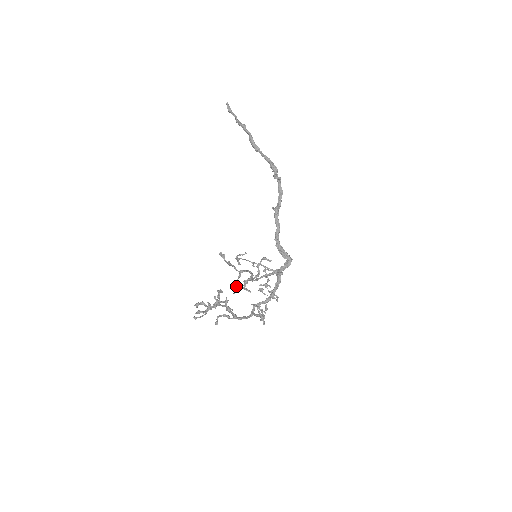
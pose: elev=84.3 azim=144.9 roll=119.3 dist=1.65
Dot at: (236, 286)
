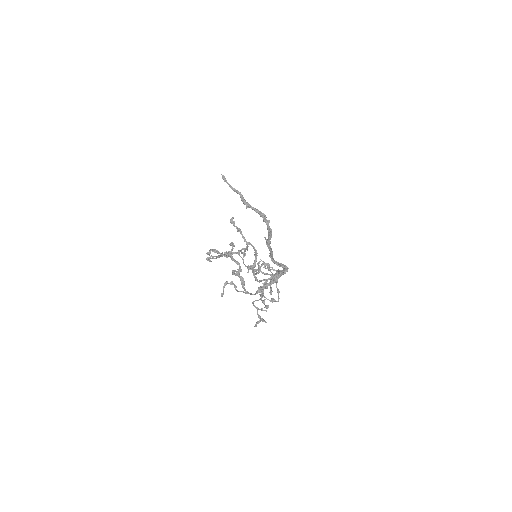
Dot at: (245, 251)
